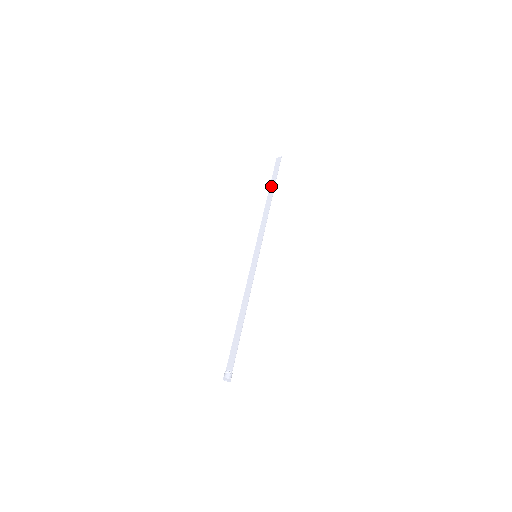
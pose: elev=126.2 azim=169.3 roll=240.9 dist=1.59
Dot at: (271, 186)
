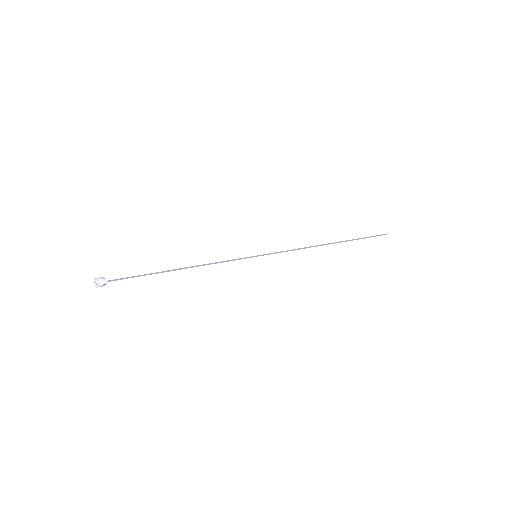
Dot at: (348, 240)
